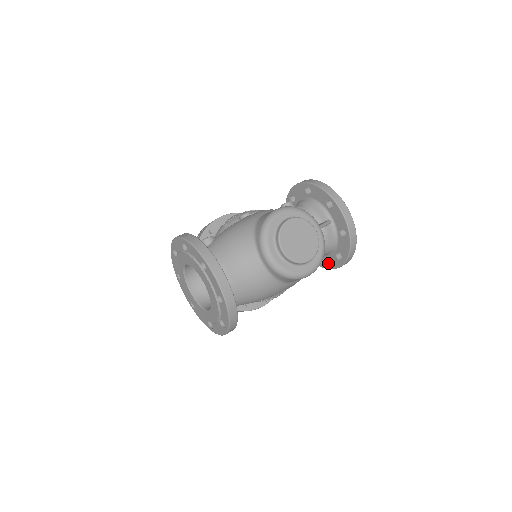
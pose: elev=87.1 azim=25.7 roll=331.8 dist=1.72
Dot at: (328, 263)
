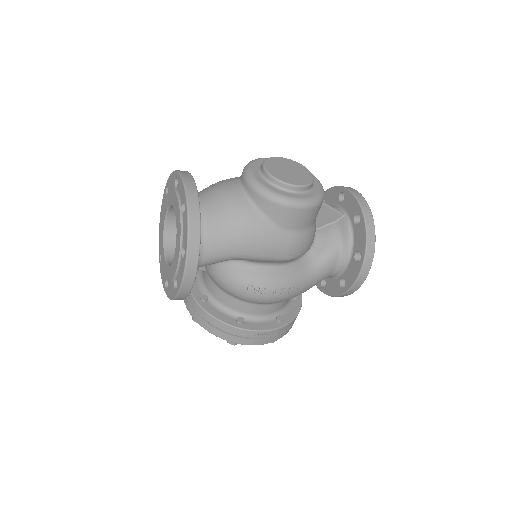
Dot at: (348, 279)
